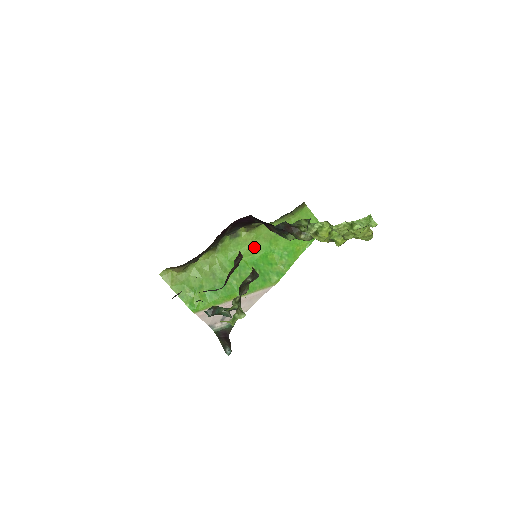
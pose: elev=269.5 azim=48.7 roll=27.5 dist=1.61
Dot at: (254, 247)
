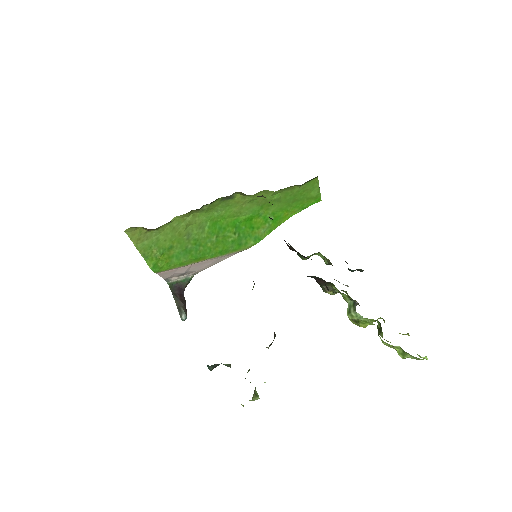
Dot at: (243, 209)
